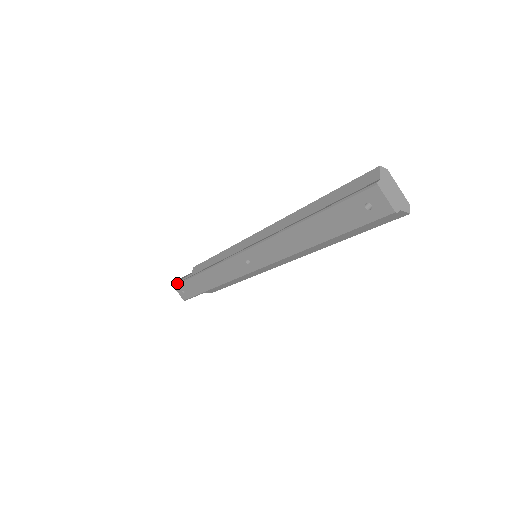
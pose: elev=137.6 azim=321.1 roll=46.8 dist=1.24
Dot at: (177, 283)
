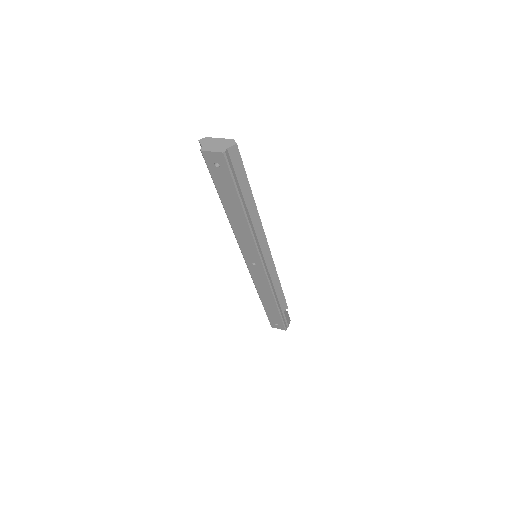
Dot at: occluded
